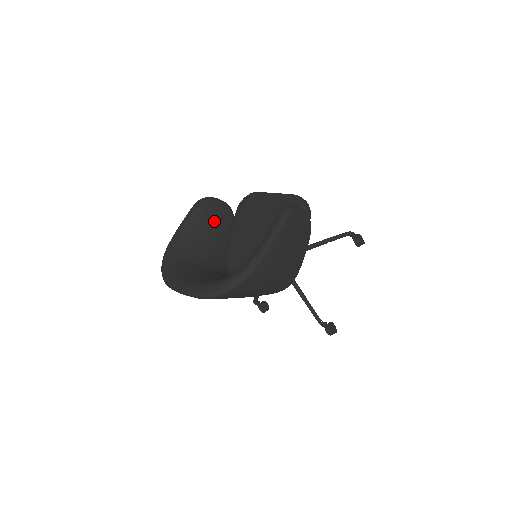
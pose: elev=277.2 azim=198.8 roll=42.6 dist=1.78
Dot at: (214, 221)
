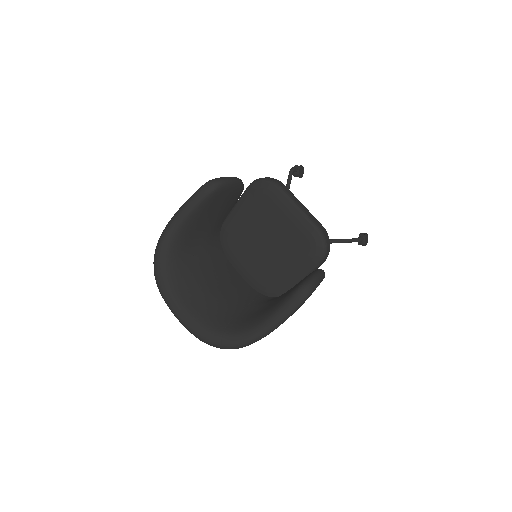
Dot at: (220, 205)
